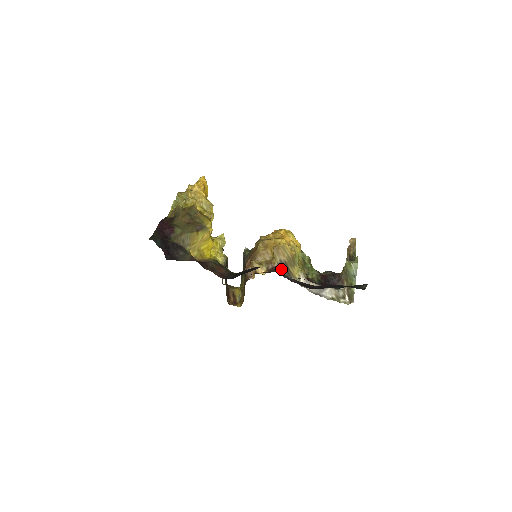
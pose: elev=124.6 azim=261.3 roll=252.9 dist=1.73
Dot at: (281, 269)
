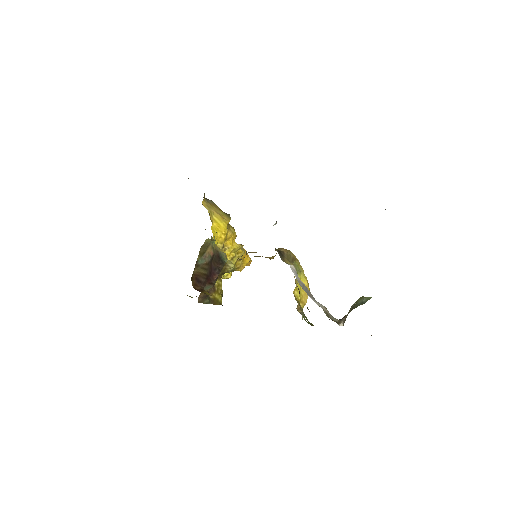
Dot at: (276, 221)
